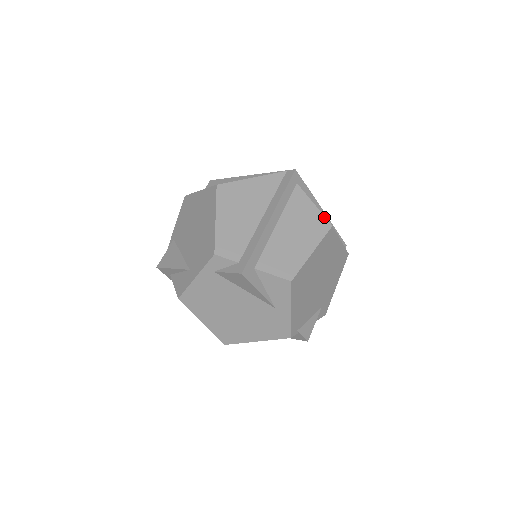
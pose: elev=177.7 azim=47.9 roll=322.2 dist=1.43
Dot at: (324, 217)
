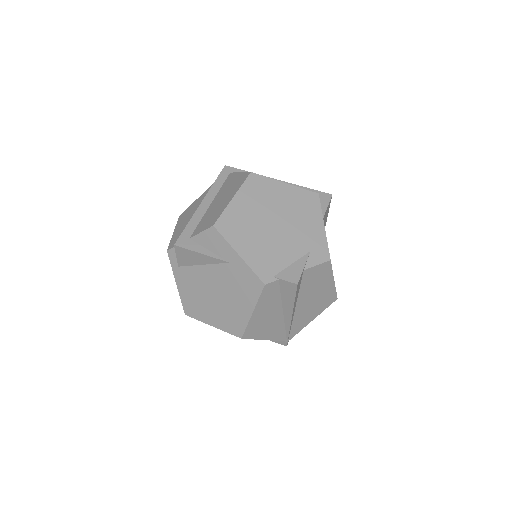
Dot at: (245, 173)
